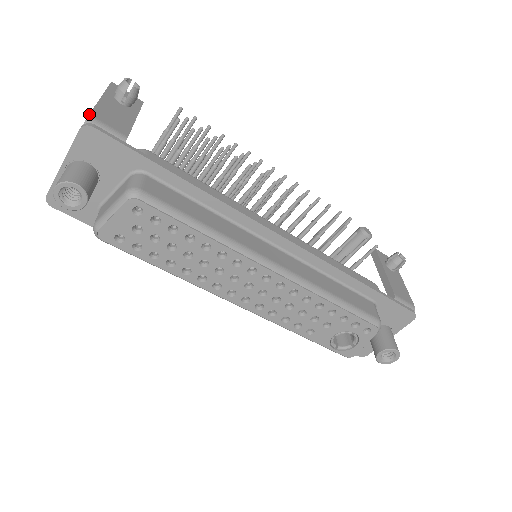
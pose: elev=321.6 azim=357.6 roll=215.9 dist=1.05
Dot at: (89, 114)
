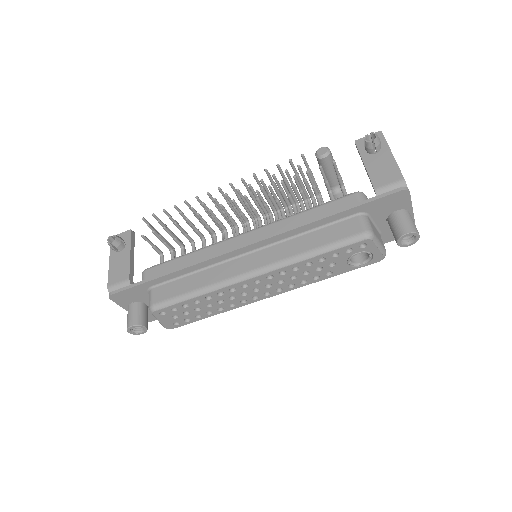
Dot at: (107, 286)
